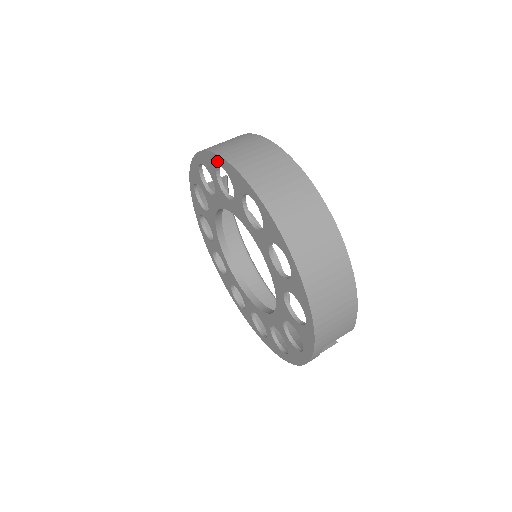
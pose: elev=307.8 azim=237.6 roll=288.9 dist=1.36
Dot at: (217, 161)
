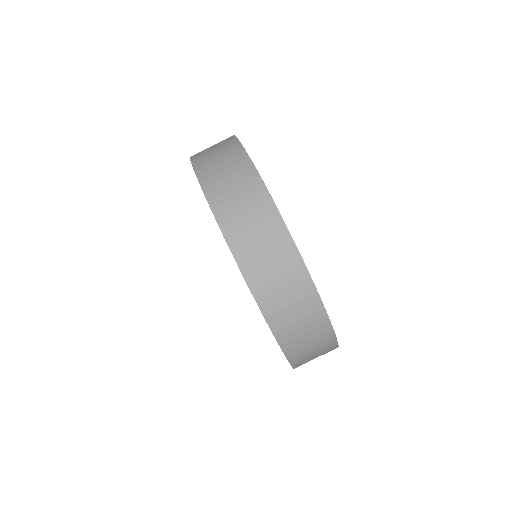
Dot at: occluded
